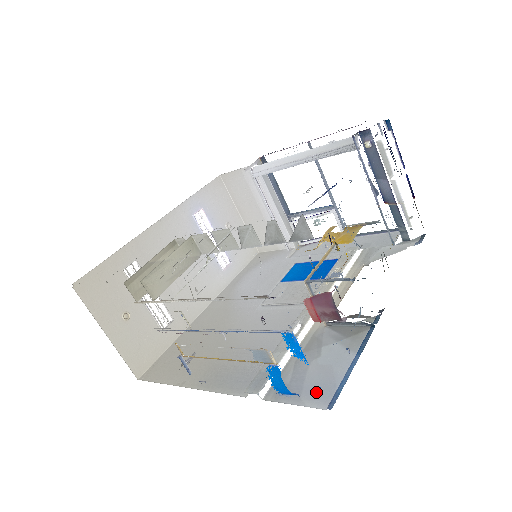
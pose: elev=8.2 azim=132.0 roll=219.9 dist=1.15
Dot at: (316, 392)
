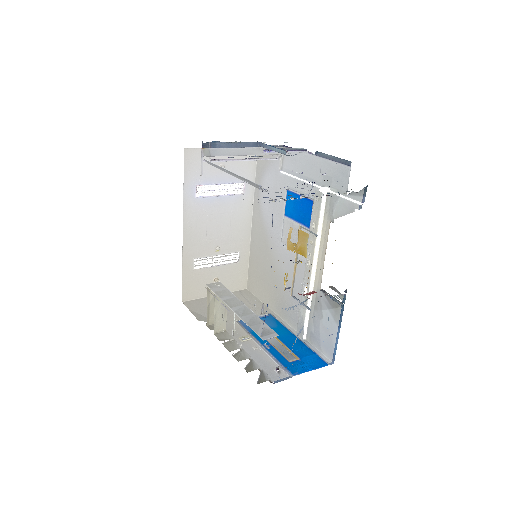
Dot at: (326, 347)
